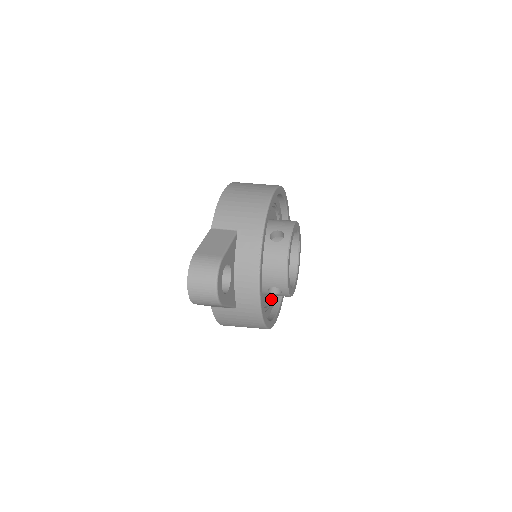
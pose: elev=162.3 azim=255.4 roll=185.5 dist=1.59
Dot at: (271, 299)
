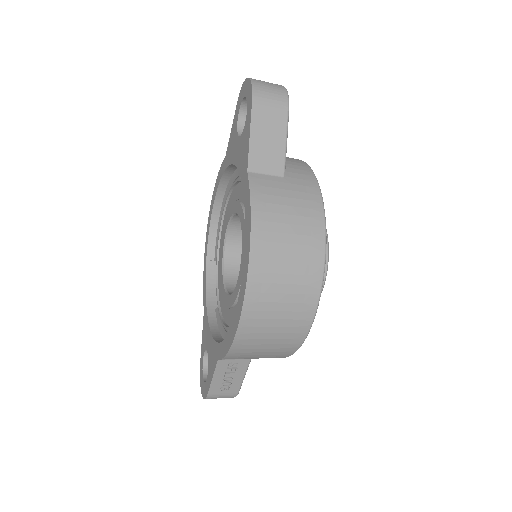
Dot at: occluded
